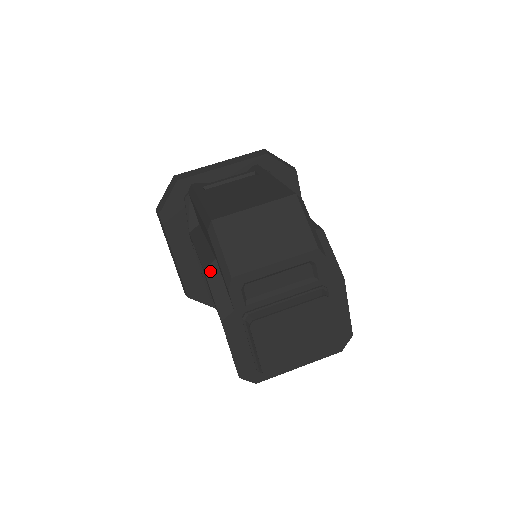
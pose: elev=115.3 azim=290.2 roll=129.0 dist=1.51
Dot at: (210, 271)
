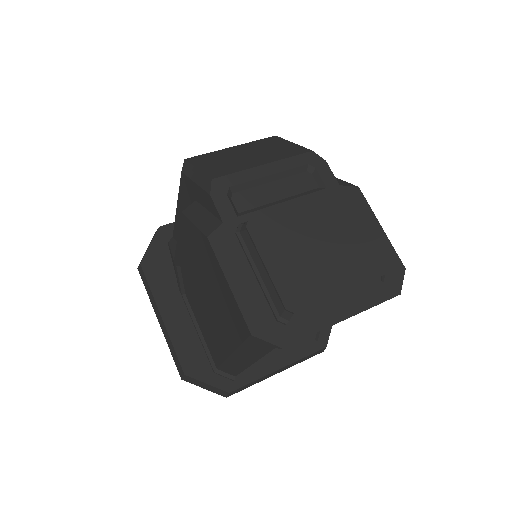
Dot at: (189, 210)
